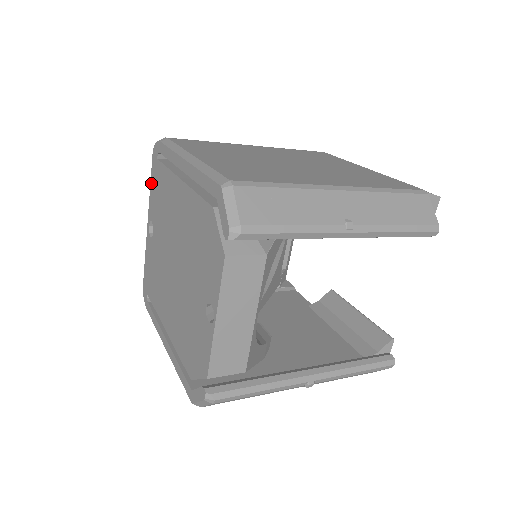
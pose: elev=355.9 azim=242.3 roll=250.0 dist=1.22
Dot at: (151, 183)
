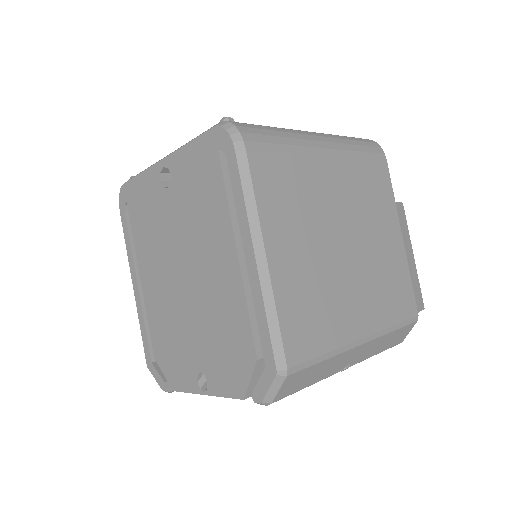
Dot at: (193, 145)
